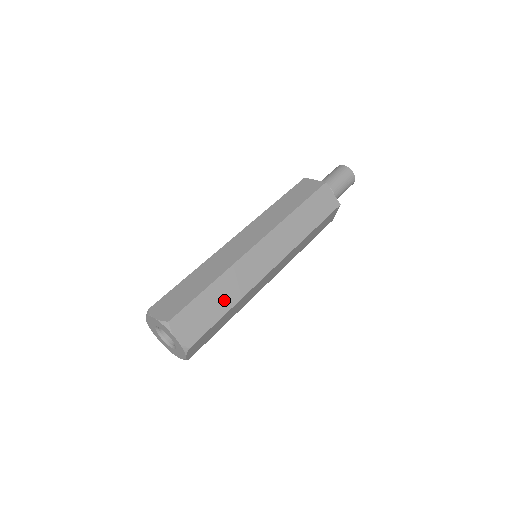
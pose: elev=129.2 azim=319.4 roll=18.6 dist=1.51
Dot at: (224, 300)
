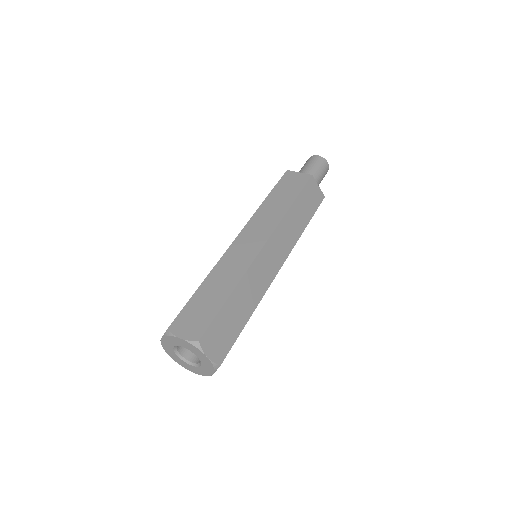
Dot at: (221, 289)
